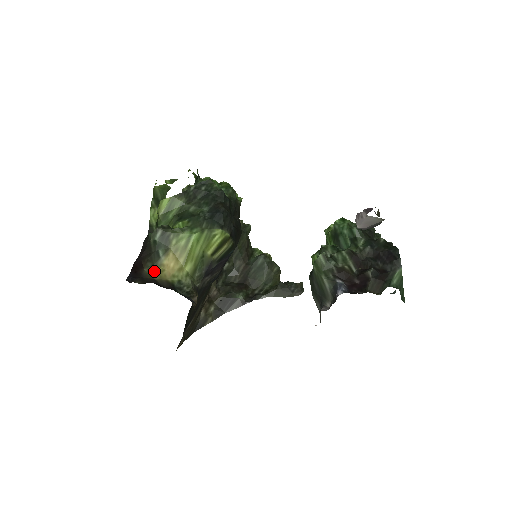
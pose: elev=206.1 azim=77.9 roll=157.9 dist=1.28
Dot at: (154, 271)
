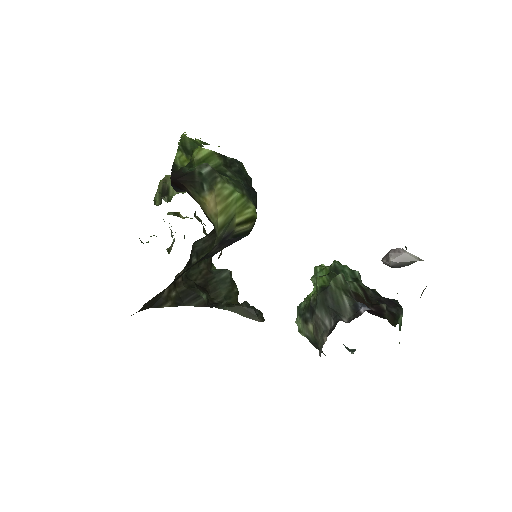
Dot at: (198, 198)
